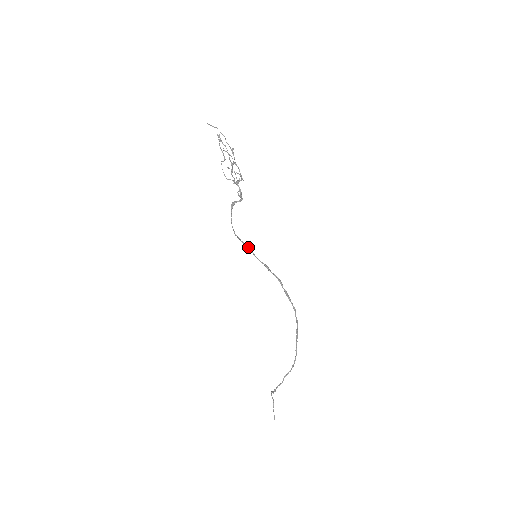
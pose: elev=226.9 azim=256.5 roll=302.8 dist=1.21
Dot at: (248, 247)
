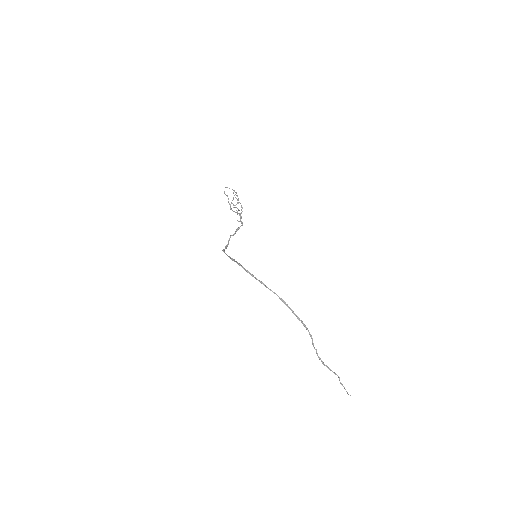
Dot at: (223, 251)
